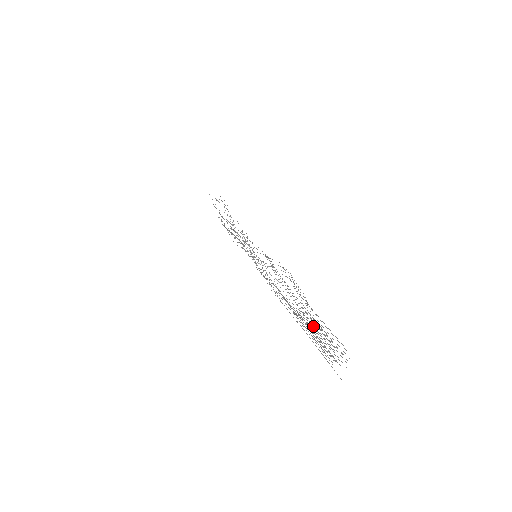
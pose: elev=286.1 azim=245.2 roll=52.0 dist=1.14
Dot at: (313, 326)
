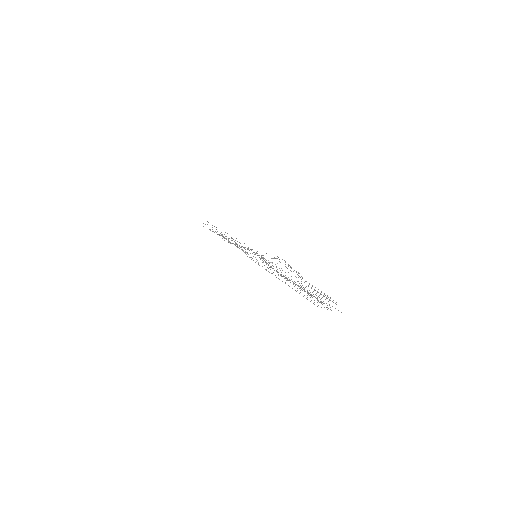
Dot at: occluded
